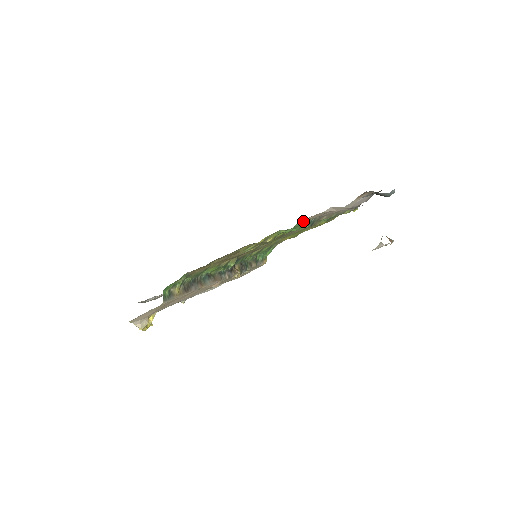
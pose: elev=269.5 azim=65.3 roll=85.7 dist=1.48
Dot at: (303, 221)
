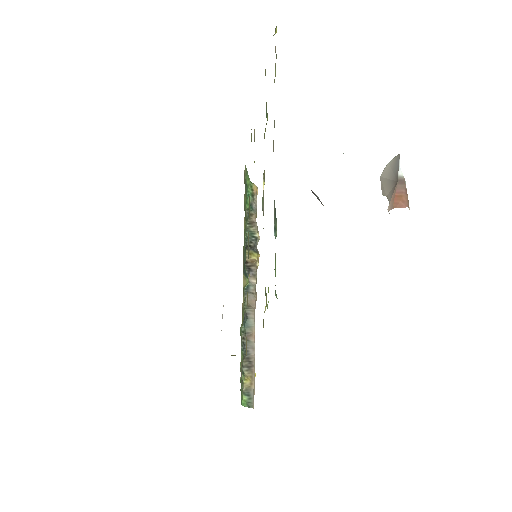
Dot at: occluded
